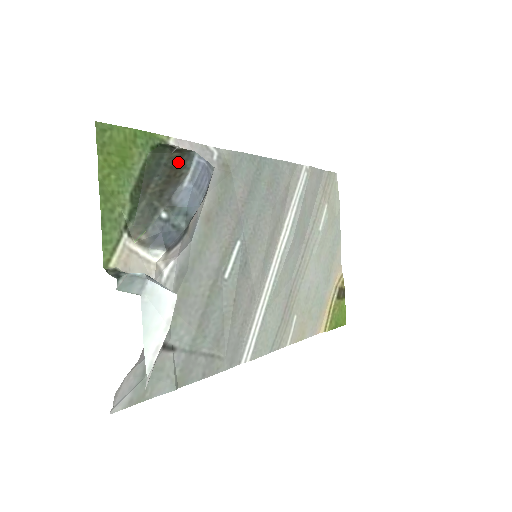
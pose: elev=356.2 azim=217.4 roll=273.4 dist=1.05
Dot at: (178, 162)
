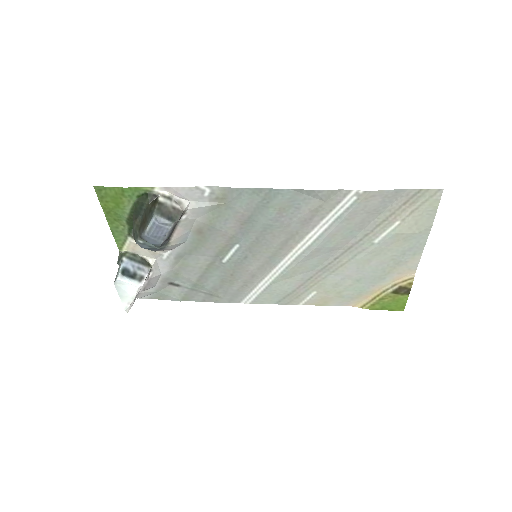
Dot at: (147, 215)
